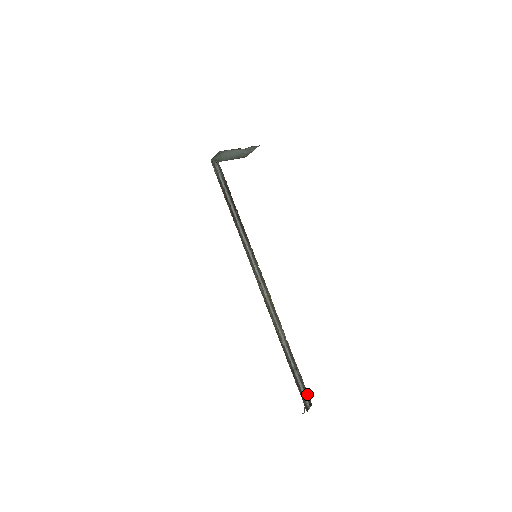
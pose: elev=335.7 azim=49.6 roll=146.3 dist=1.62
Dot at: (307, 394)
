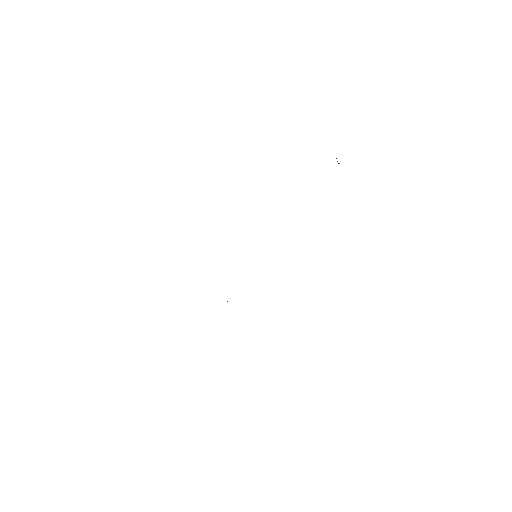
Dot at: occluded
